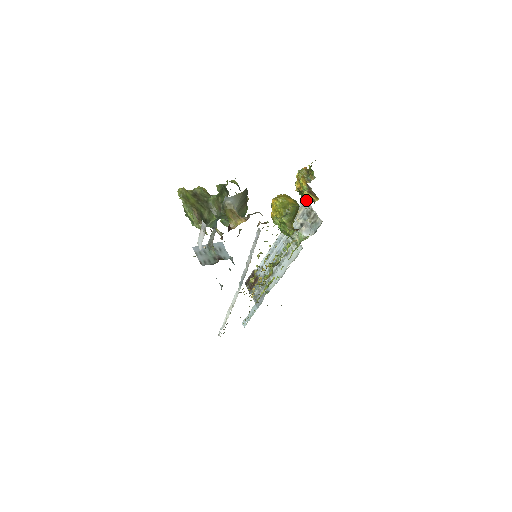
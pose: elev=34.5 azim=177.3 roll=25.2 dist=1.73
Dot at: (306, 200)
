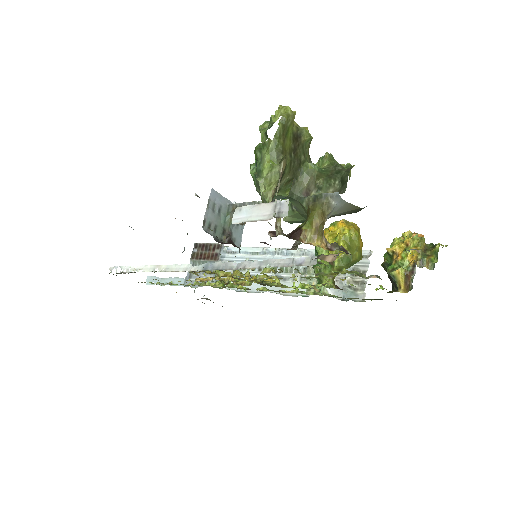
Dot at: (389, 275)
